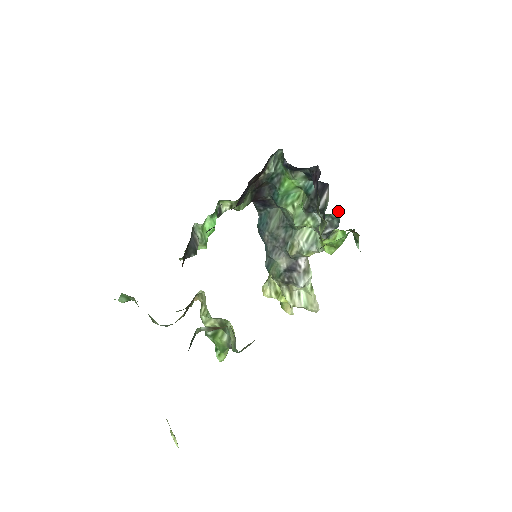
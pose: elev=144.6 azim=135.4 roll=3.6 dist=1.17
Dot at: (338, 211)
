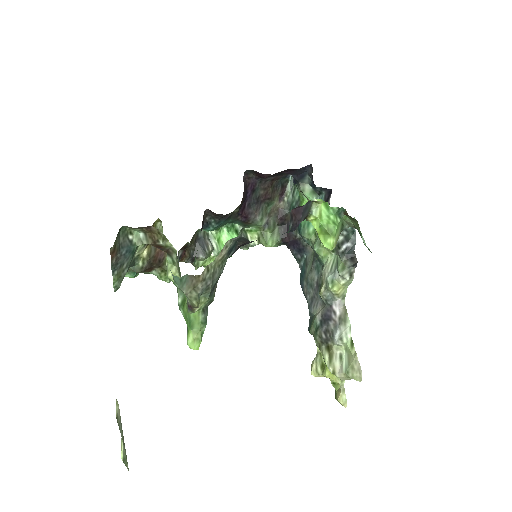
Dot at: occluded
